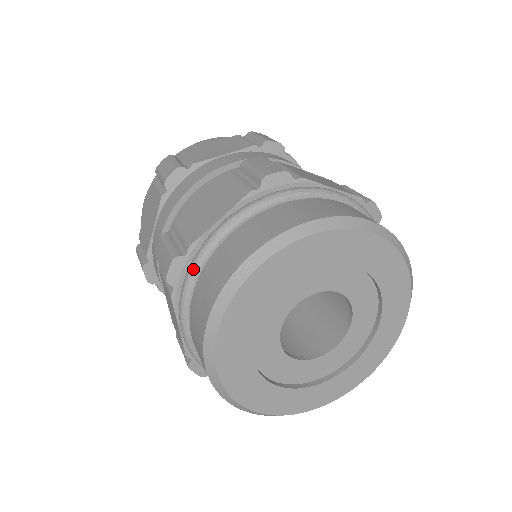
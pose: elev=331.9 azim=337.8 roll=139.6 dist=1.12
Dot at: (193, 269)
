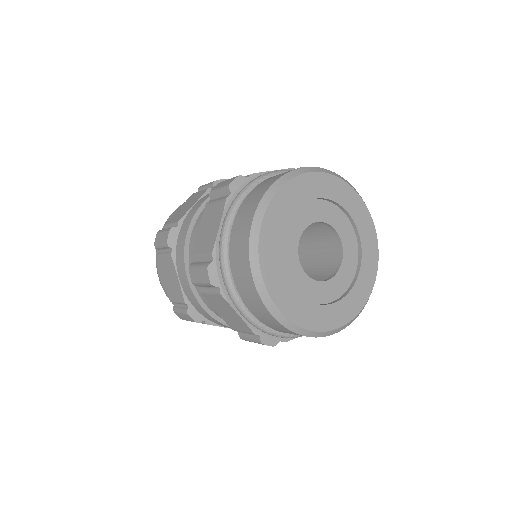
Dot at: (223, 264)
